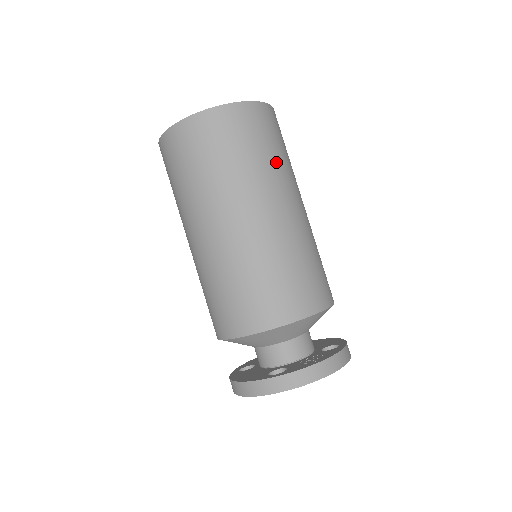
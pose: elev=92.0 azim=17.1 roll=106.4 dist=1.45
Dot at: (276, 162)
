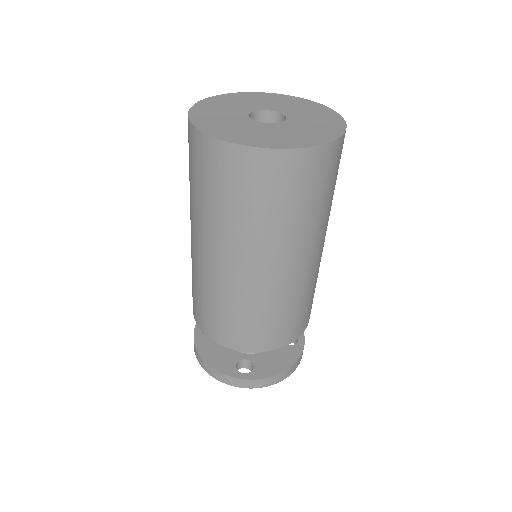
Dot at: (325, 209)
